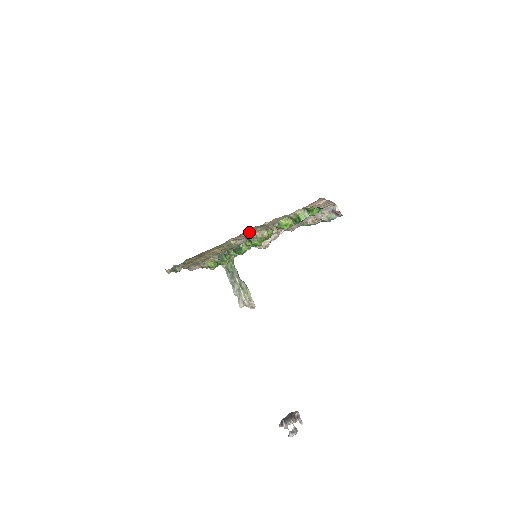
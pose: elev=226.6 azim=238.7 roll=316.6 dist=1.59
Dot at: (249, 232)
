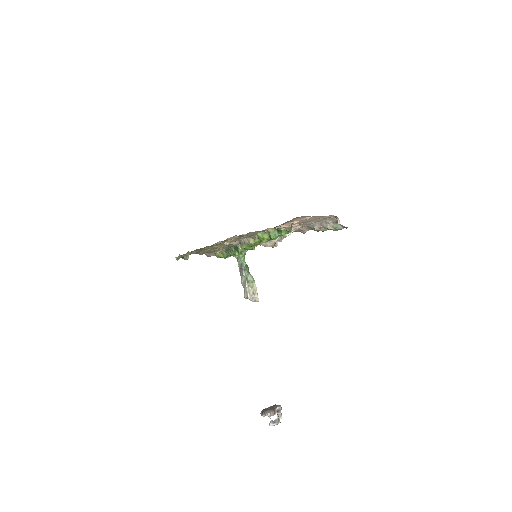
Dot at: (234, 238)
